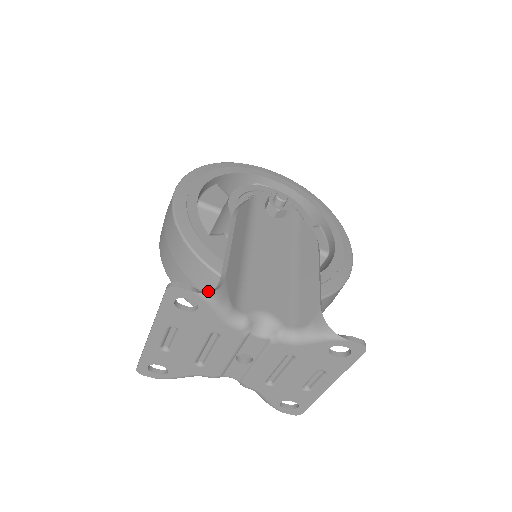
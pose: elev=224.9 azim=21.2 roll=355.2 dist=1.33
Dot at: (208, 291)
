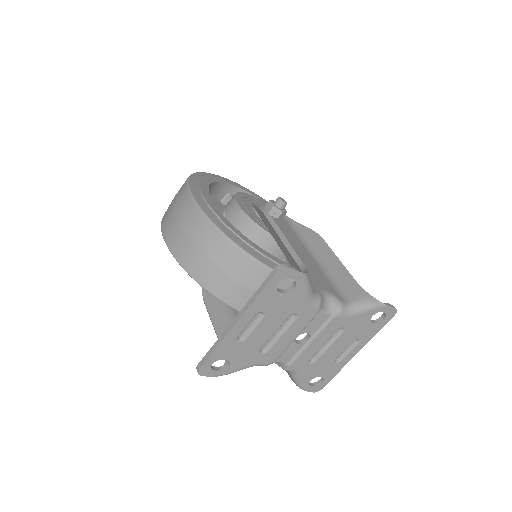
Dot at: (250, 284)
